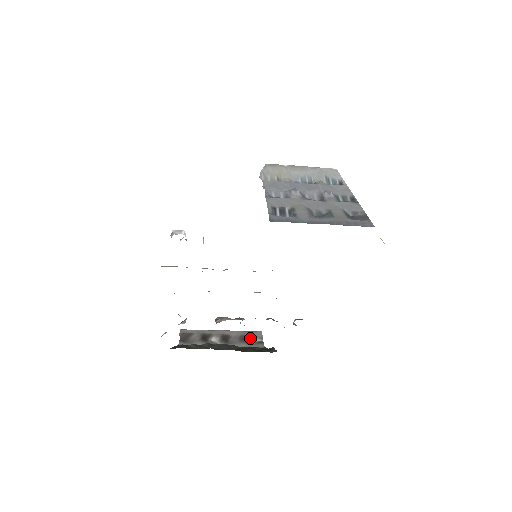
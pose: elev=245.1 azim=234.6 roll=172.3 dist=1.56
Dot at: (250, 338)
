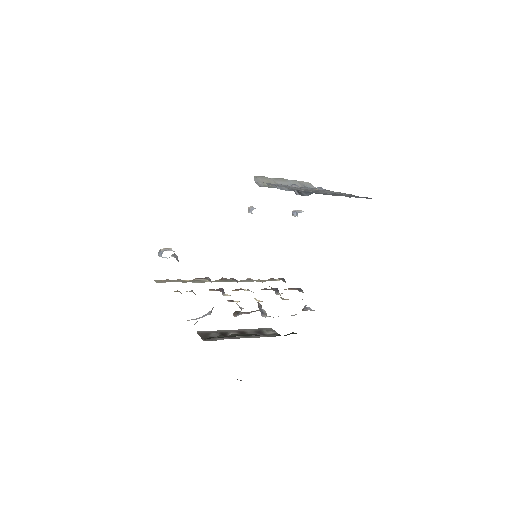
Dot at: (264, 332)
